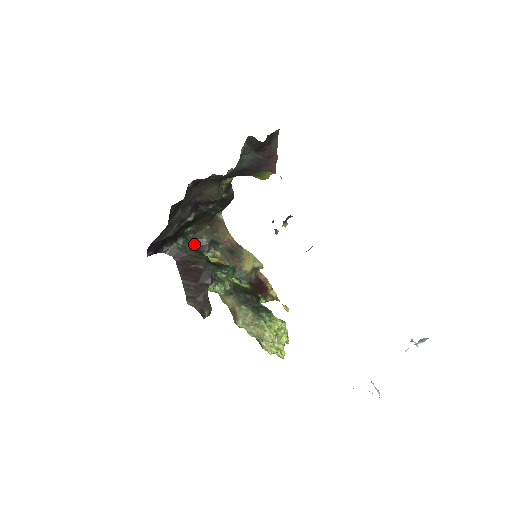
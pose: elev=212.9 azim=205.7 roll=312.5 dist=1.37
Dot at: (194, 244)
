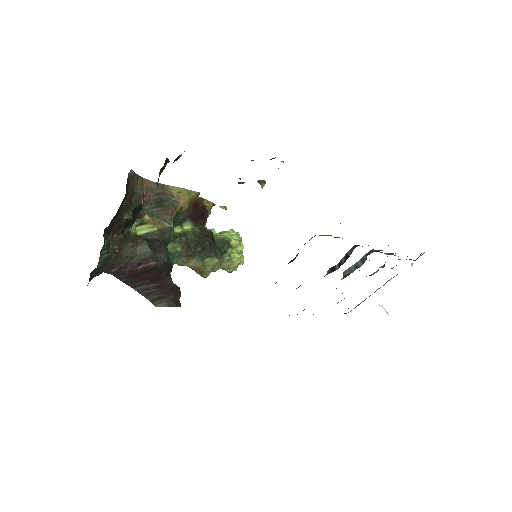
Dot at: (115, 232)
